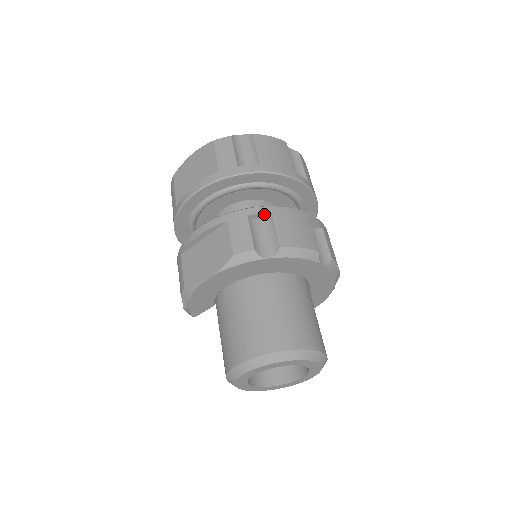
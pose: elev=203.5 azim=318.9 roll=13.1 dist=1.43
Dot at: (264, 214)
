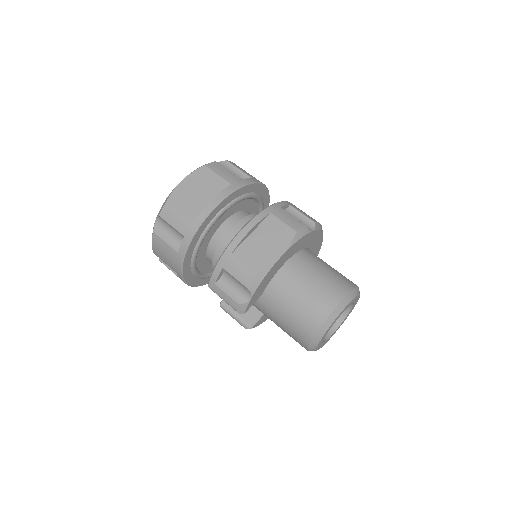
Dot at: (287, 206)
